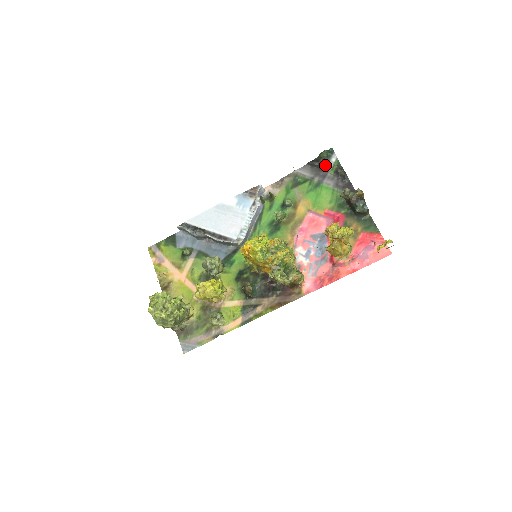
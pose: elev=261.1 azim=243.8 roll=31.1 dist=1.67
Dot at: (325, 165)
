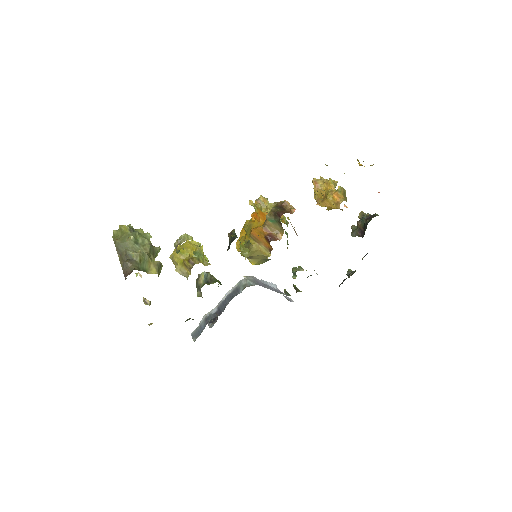
Dot at: (353, 272)
